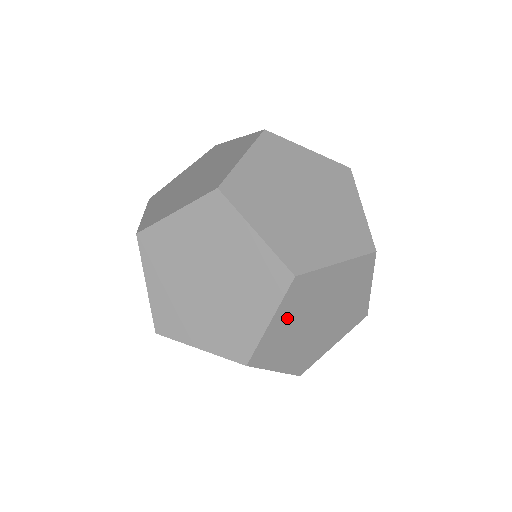
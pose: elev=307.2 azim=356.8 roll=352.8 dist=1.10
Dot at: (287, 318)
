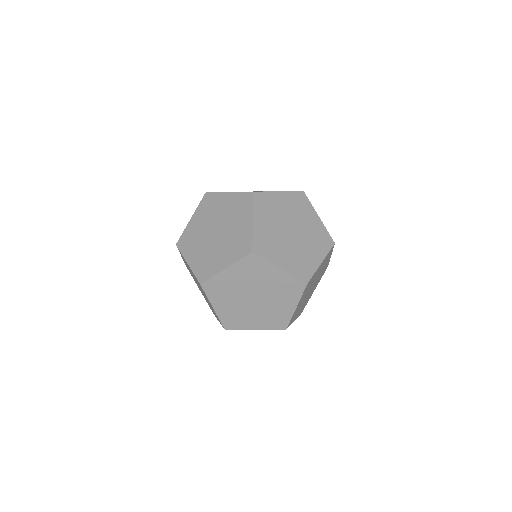
Dot at: (224, 303)
